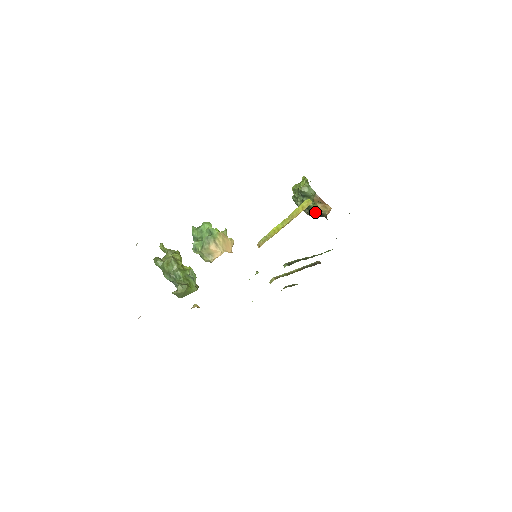
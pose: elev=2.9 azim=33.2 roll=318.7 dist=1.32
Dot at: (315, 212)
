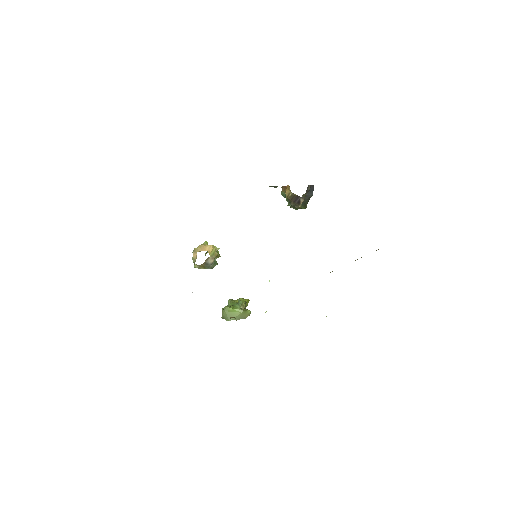
Dot at: (289, 199)
